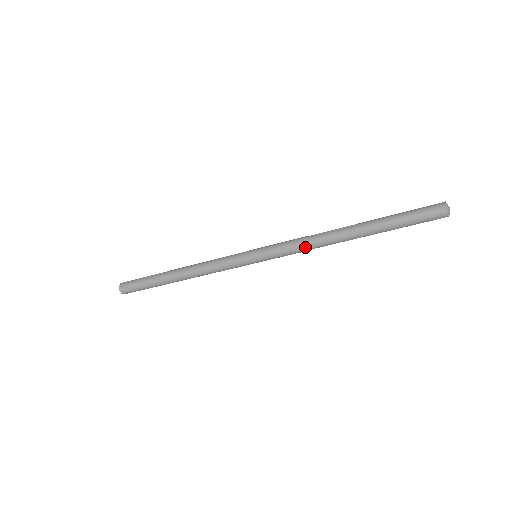
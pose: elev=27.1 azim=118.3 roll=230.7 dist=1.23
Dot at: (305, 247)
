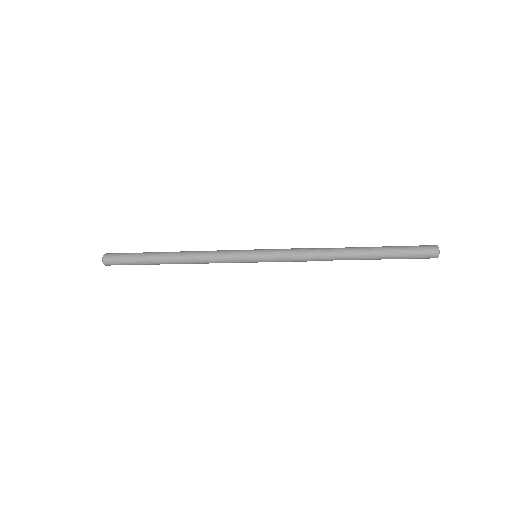
Dot at: (307, 257)
